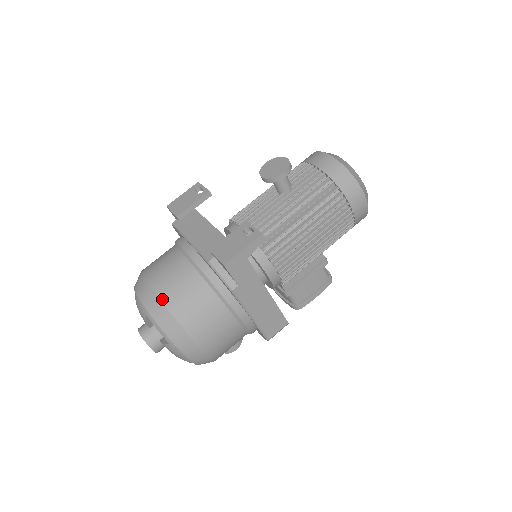
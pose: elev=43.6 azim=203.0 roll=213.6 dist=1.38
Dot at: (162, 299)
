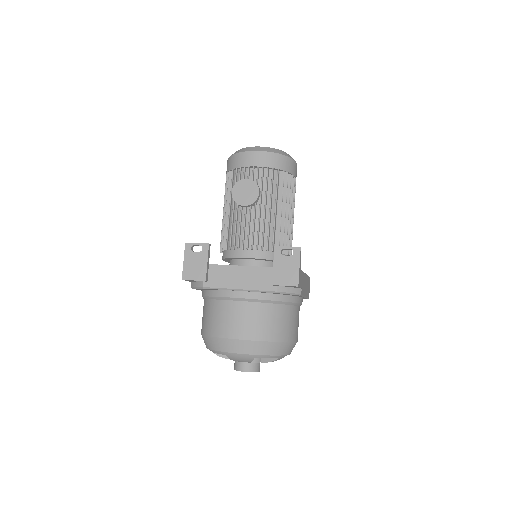
Dot at: (262, 340)
